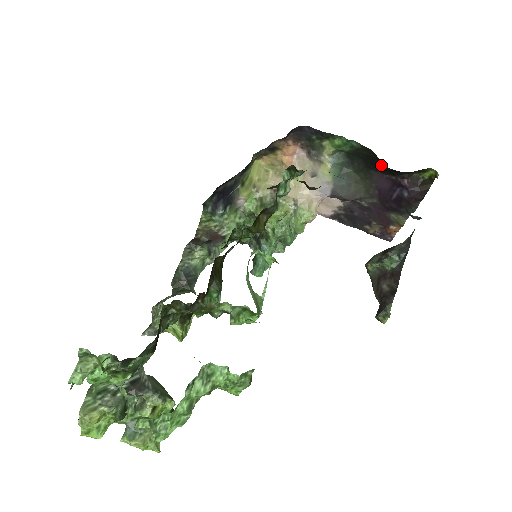
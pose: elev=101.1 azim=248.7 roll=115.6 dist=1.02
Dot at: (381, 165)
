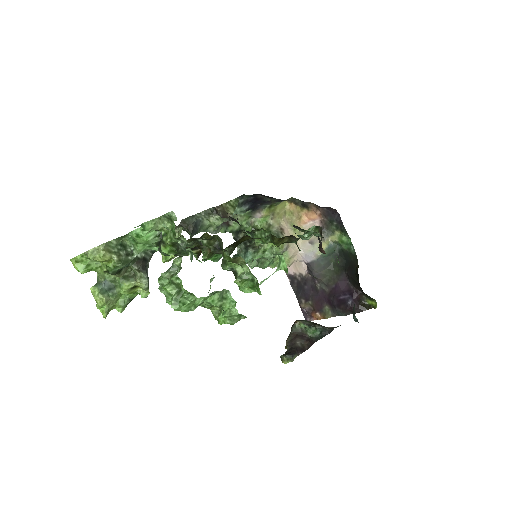
Dot at: (355, 274)
